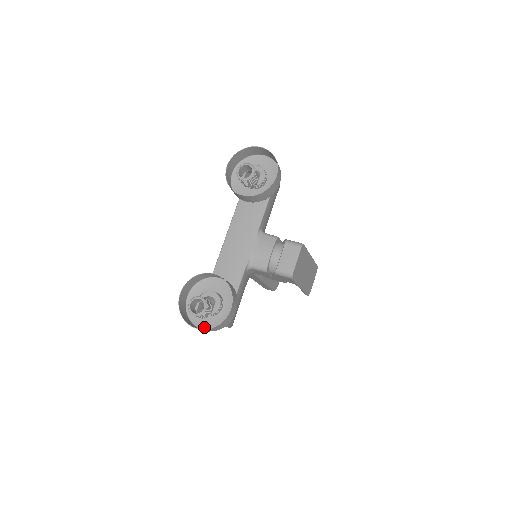
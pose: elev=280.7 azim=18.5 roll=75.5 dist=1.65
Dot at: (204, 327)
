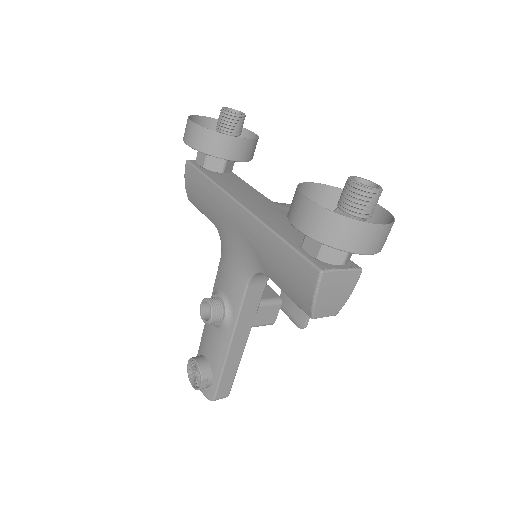
Dot at: (365, 252)
